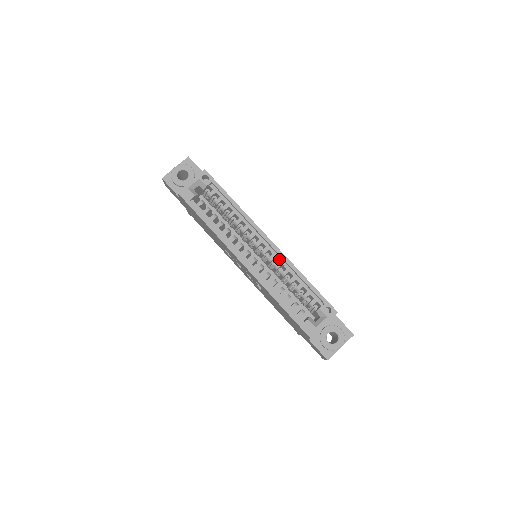
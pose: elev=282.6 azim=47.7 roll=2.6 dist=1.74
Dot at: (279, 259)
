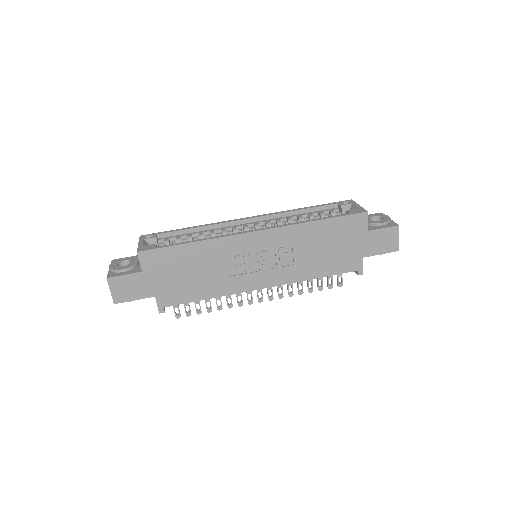
Dot at: (273, 220)
